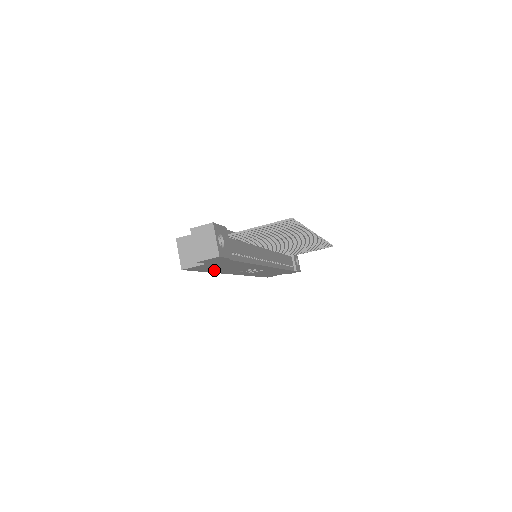
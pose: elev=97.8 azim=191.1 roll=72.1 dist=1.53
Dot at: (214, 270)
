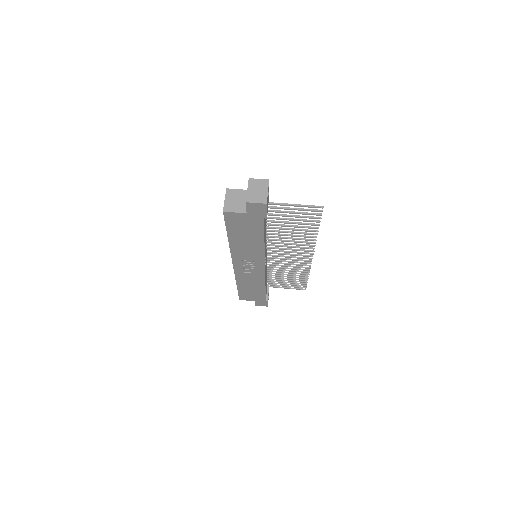
Dot at: (234, 236)
